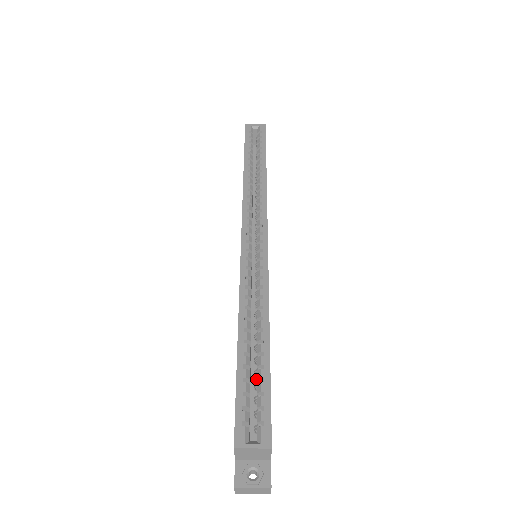
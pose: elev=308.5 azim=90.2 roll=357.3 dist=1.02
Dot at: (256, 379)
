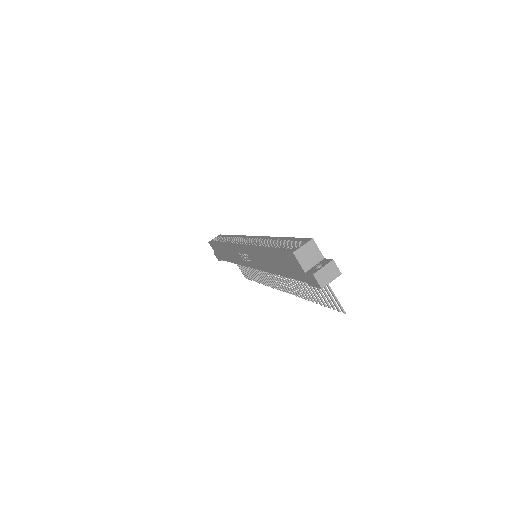
Dot at: occluded
